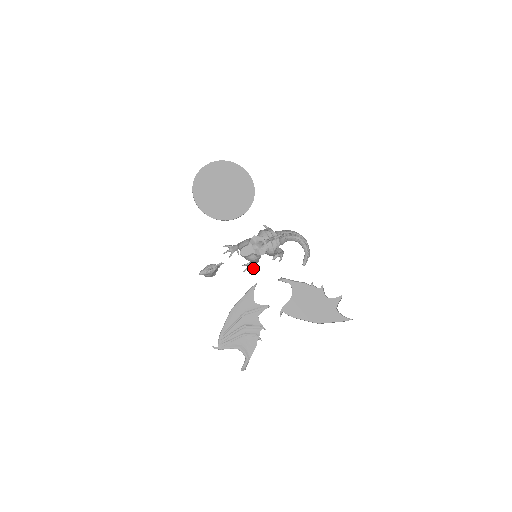
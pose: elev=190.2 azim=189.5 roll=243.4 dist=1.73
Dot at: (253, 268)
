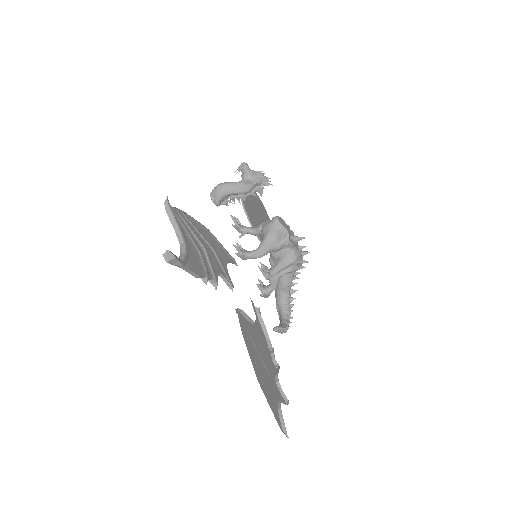
Dot at: (244, 257)
